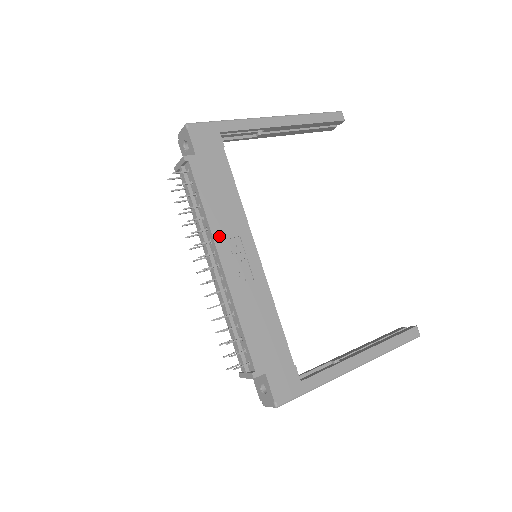
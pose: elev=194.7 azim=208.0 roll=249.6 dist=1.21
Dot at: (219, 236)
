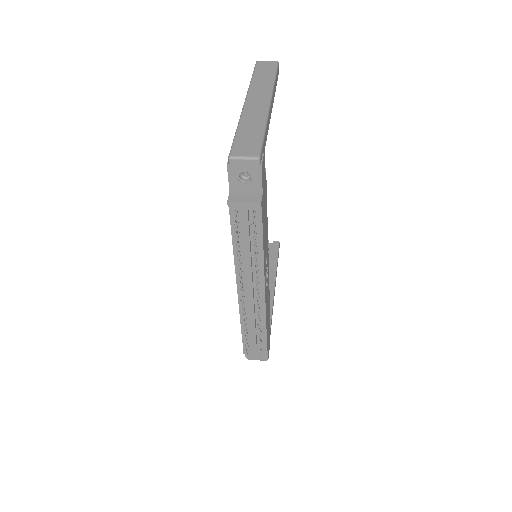
Dot at: (265, 266)
